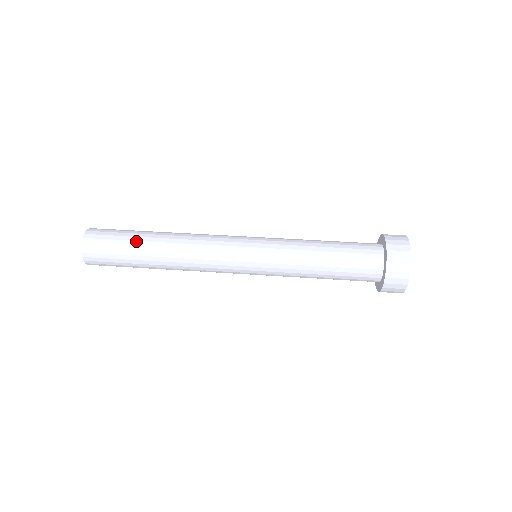
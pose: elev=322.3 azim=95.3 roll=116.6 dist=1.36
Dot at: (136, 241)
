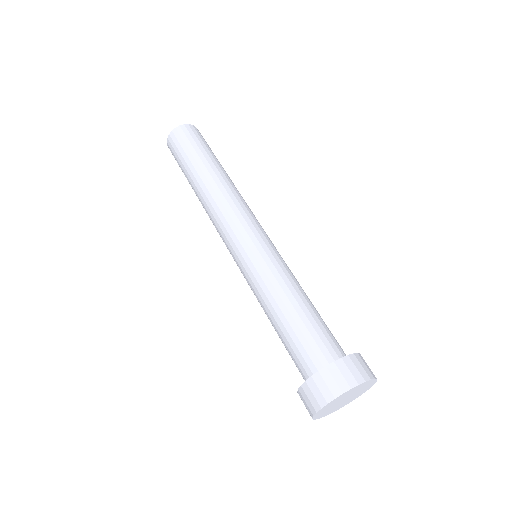
Dot at: (209, 156)
